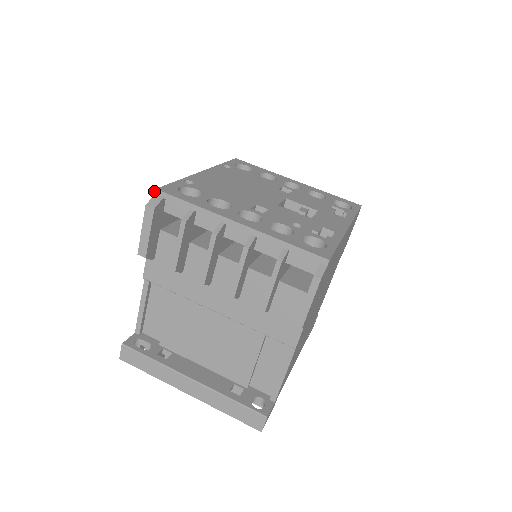
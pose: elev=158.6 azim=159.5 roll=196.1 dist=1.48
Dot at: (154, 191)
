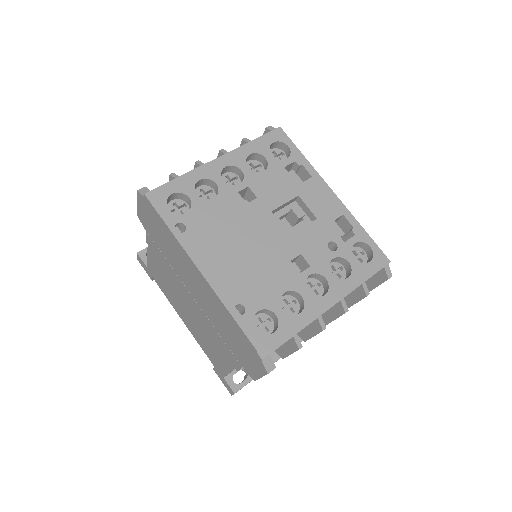
Dot at: (261, 361)
